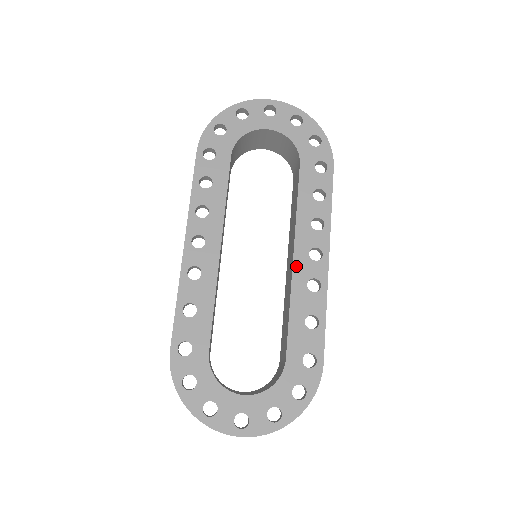
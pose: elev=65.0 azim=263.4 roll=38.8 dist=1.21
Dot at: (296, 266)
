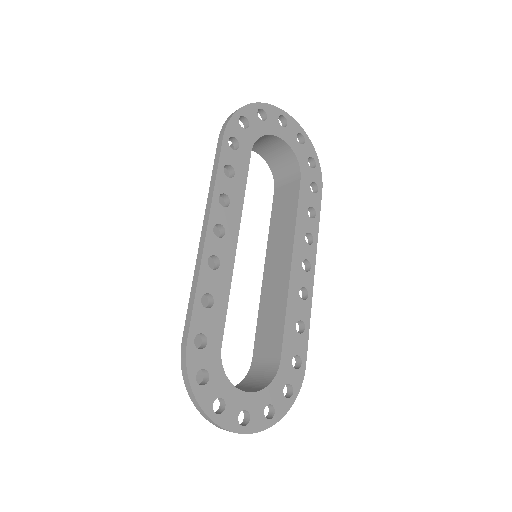
Dot at: (293, 273)
